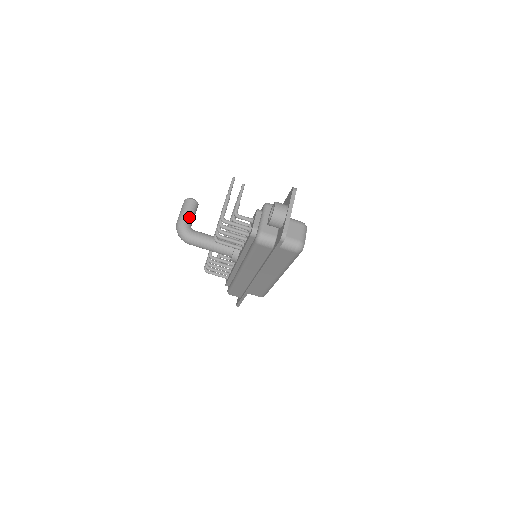
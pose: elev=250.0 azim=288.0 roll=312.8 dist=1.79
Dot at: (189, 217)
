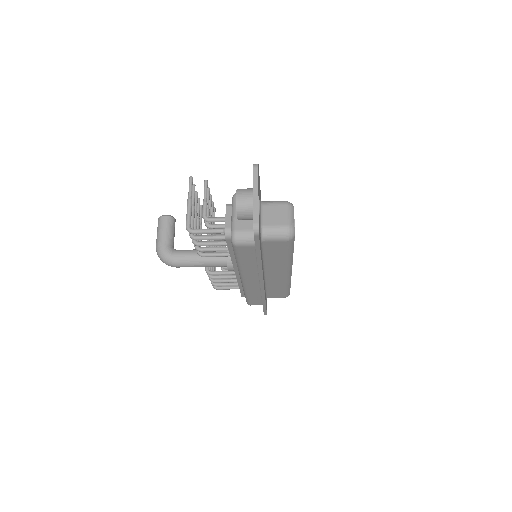
Dot at: (167, 237)
